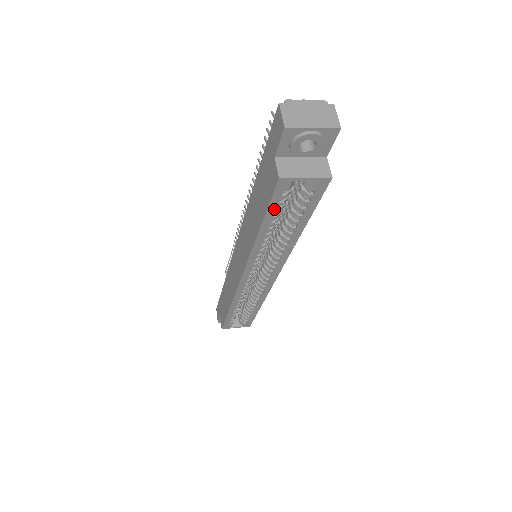
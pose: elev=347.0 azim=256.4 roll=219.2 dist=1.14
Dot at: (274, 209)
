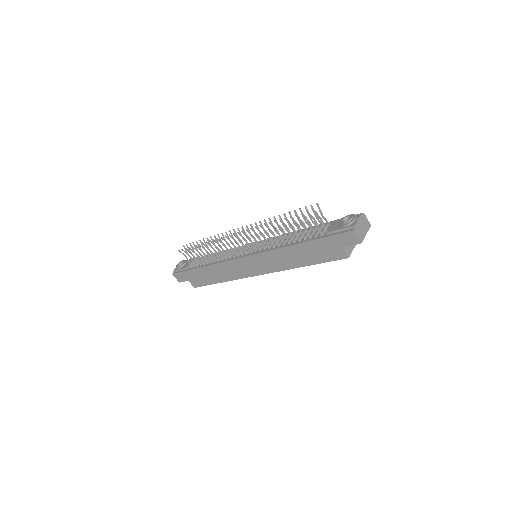
Dot at: (326, 260)
